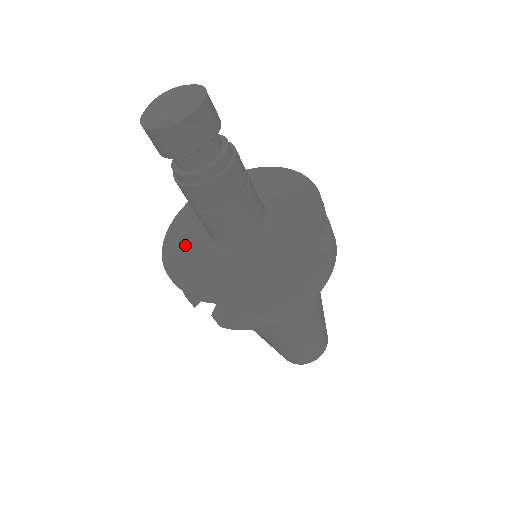
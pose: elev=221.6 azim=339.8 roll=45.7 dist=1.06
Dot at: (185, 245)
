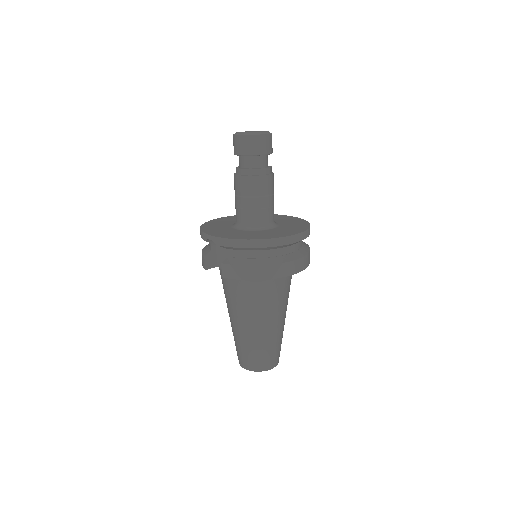
Dot at: (217, 226)
